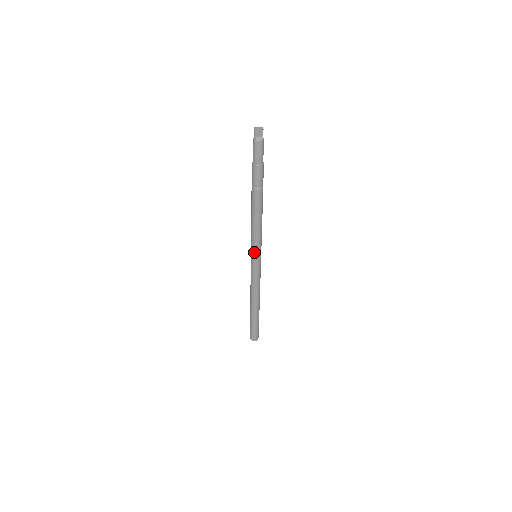
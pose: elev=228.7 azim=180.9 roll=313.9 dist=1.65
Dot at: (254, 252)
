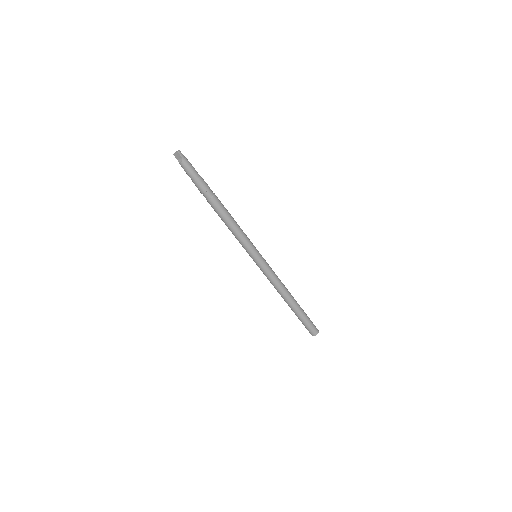
Dot at: (248, 253)
